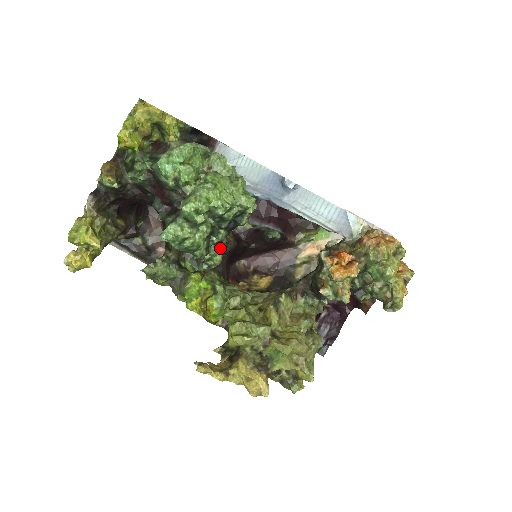
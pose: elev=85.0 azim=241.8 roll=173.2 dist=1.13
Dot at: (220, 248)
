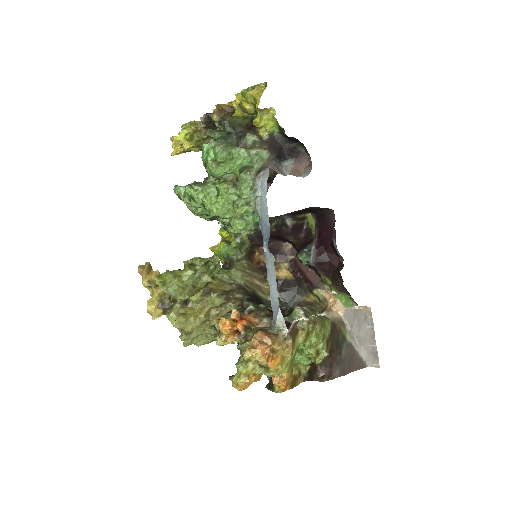
Dot at: occluded
